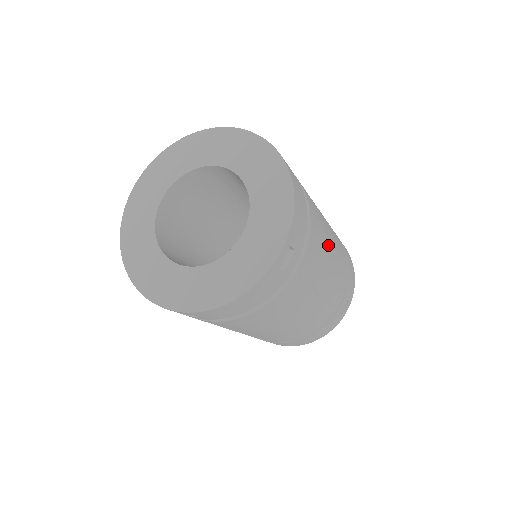
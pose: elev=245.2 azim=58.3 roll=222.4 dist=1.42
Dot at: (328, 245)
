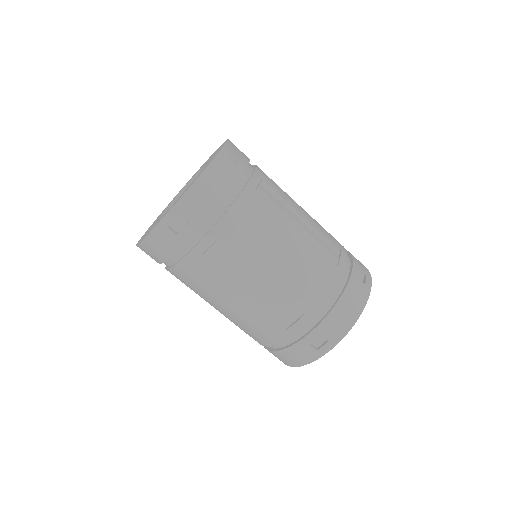
Dot at: occluded
